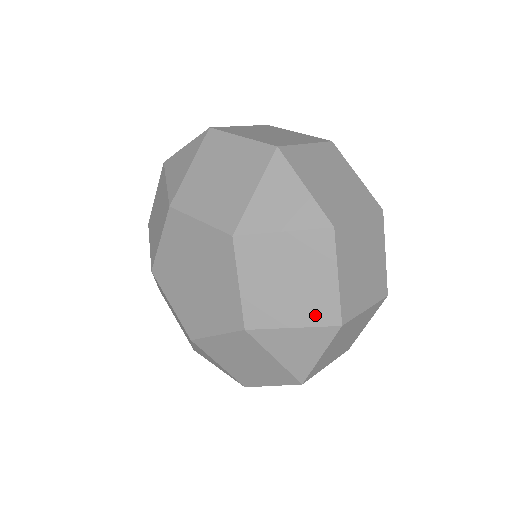
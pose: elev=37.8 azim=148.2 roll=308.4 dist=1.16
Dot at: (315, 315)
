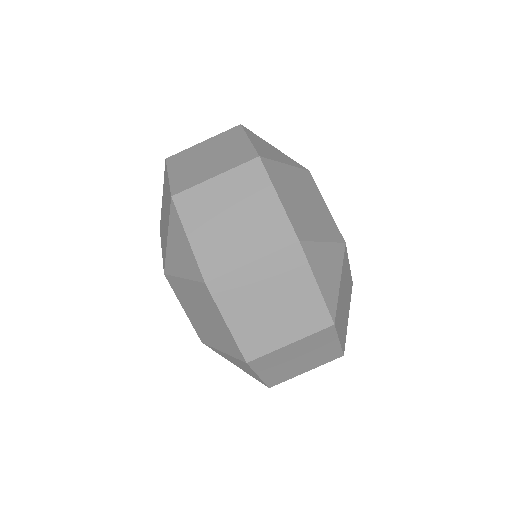
Dot at: (229, 348)
